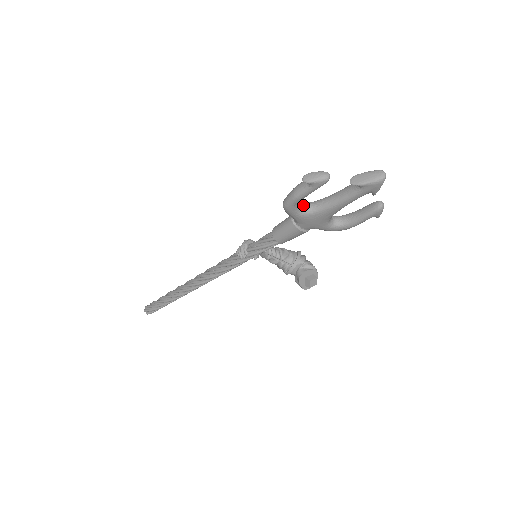
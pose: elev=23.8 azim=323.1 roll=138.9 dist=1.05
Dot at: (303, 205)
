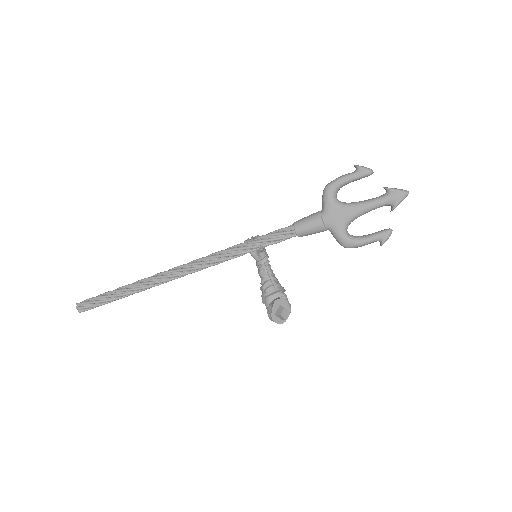
Dot at: occluded
